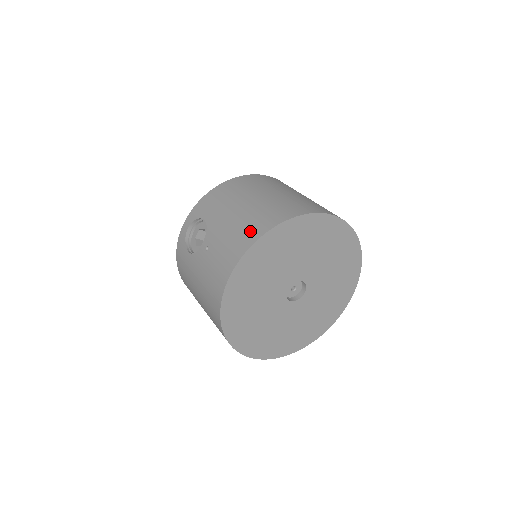
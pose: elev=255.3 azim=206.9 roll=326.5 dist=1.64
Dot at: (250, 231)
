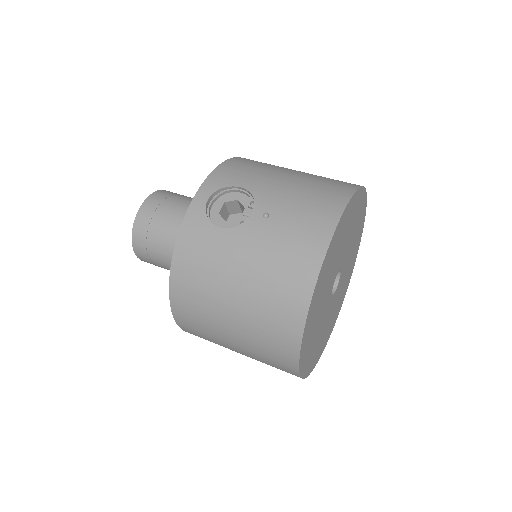
Dot at: (332, 192)
